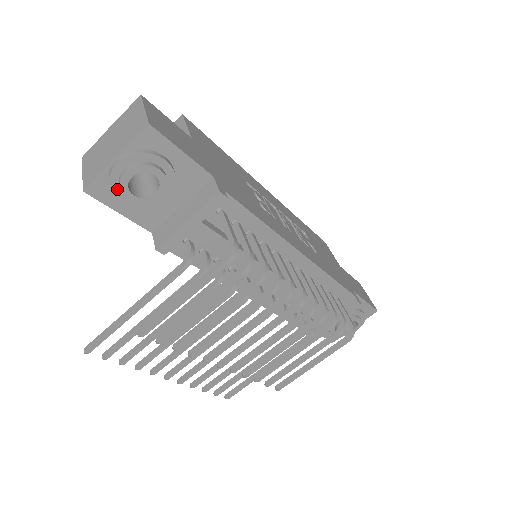
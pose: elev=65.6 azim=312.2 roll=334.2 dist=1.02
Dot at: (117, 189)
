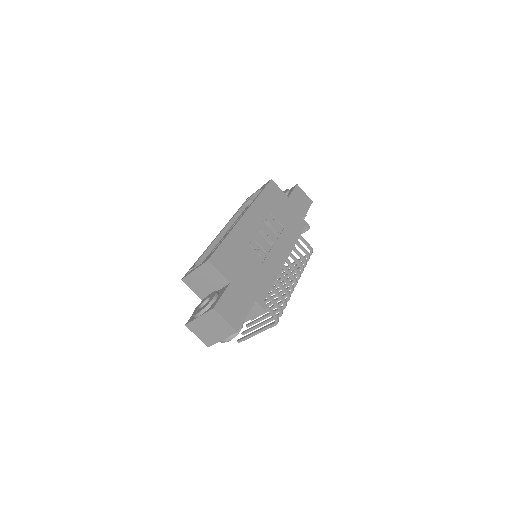
Dot at: occluded
